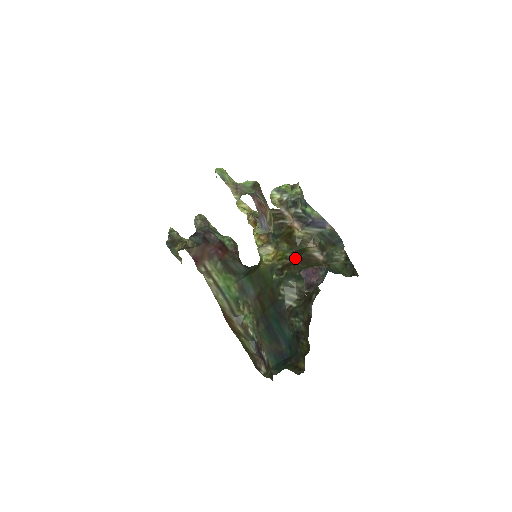
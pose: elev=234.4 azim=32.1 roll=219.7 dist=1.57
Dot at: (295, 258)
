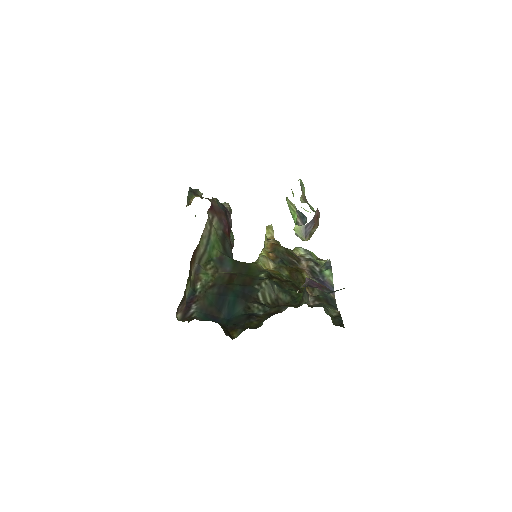
Dot at: occluded
